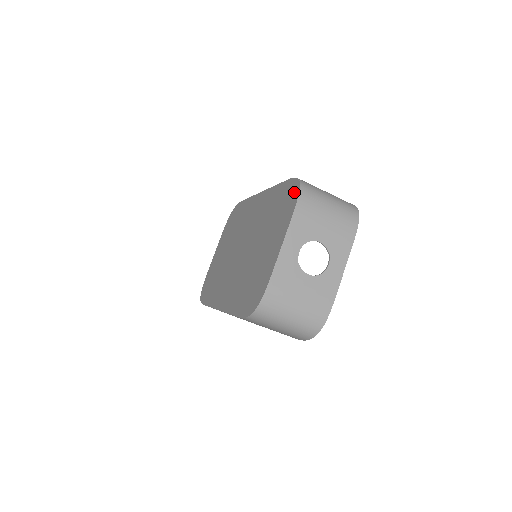
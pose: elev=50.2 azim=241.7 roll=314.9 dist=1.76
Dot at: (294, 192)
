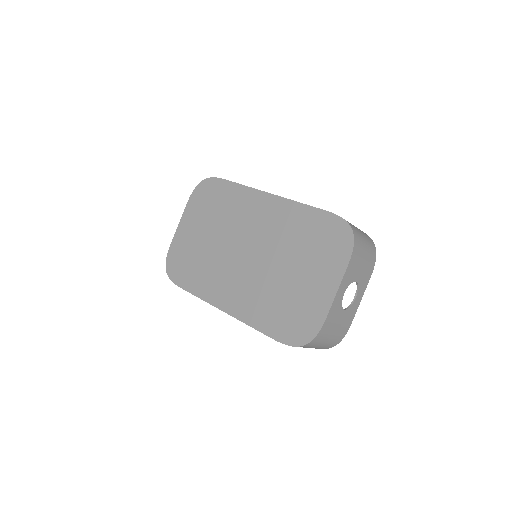
Dot at: (344, 236)
